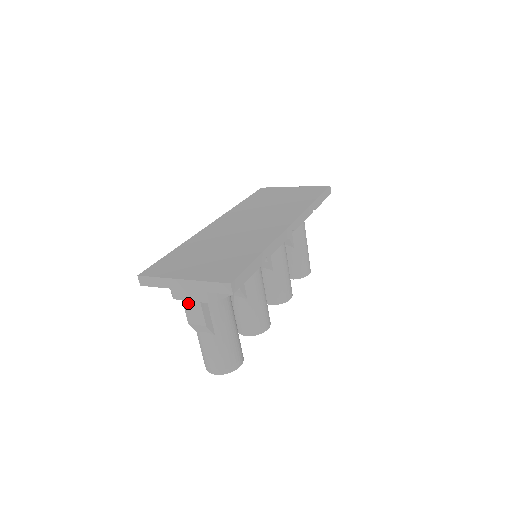
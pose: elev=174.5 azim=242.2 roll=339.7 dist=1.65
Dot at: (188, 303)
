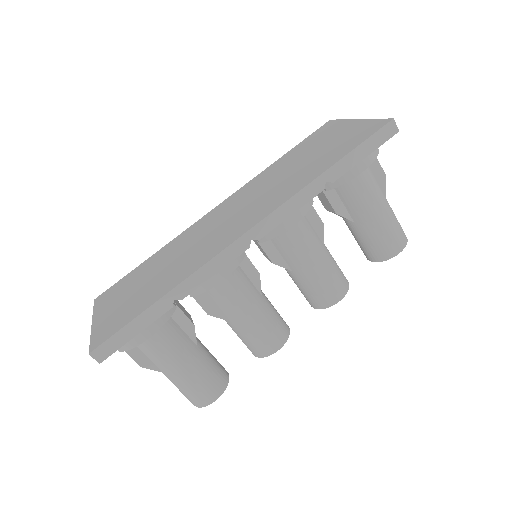
Dot at: occluded
